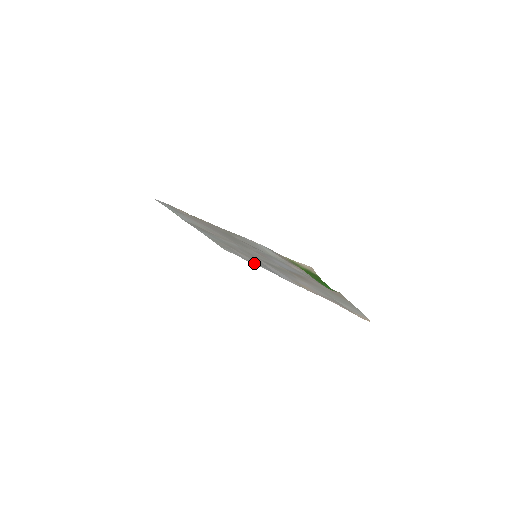
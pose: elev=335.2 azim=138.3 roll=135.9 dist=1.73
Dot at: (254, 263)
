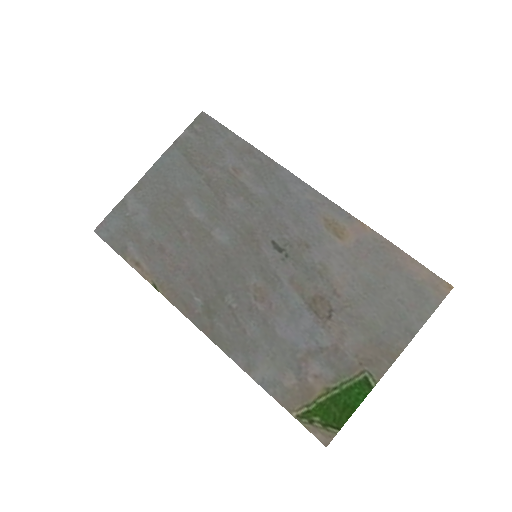
Dot at: (256, 158)
